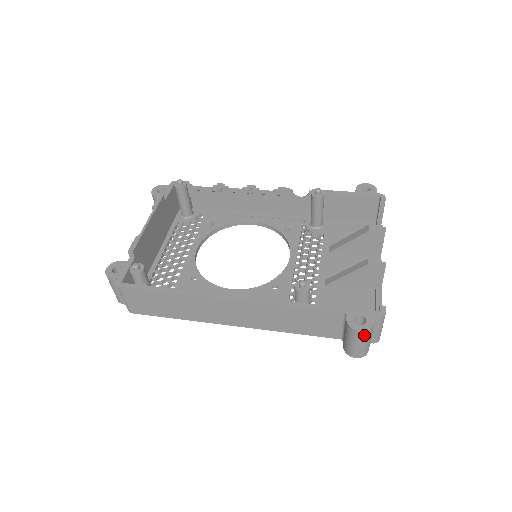
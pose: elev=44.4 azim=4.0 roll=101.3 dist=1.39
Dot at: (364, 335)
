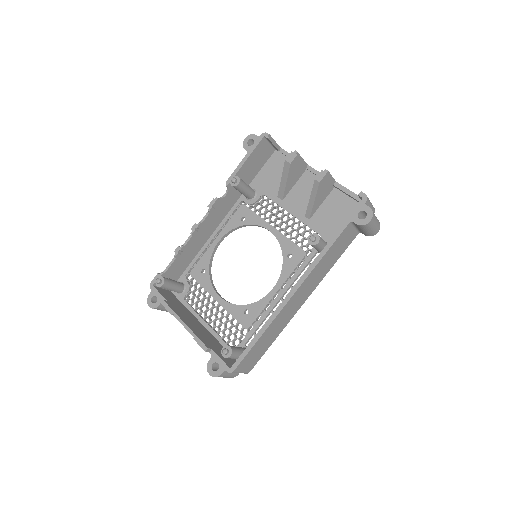
Dot at: (373, 219)
